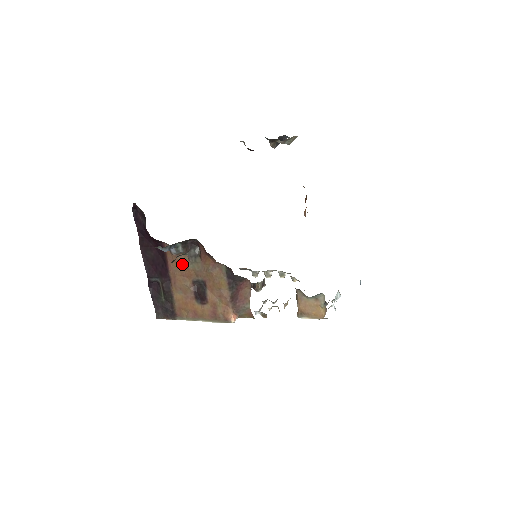
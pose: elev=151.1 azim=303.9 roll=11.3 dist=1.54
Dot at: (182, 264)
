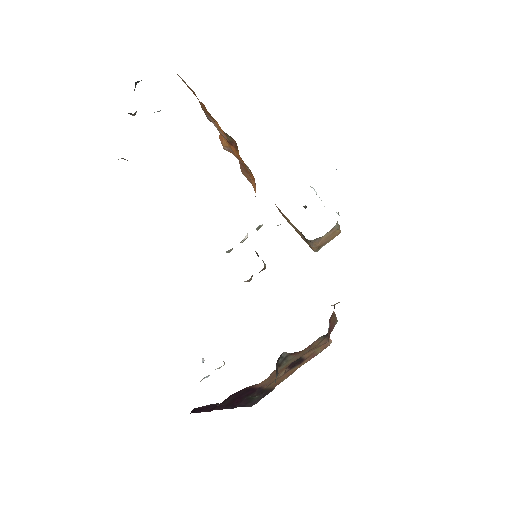
Dot at: (273, 375)
